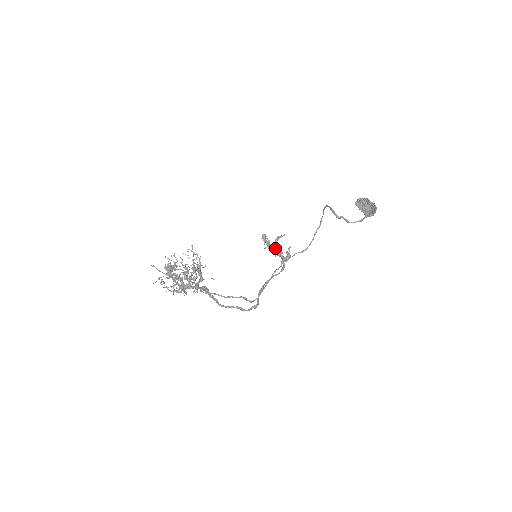
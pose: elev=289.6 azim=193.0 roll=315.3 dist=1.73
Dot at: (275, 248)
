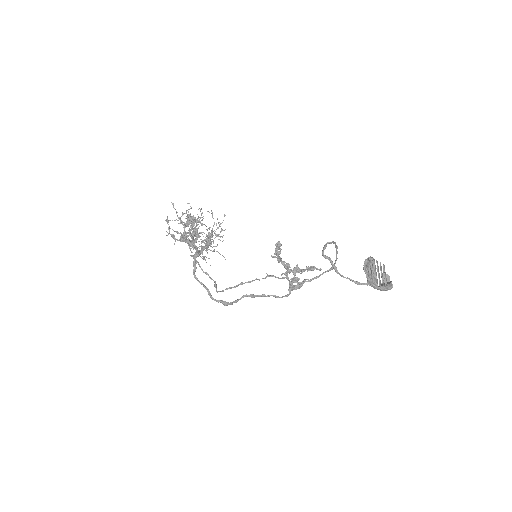
Dot at: (284, 265)
